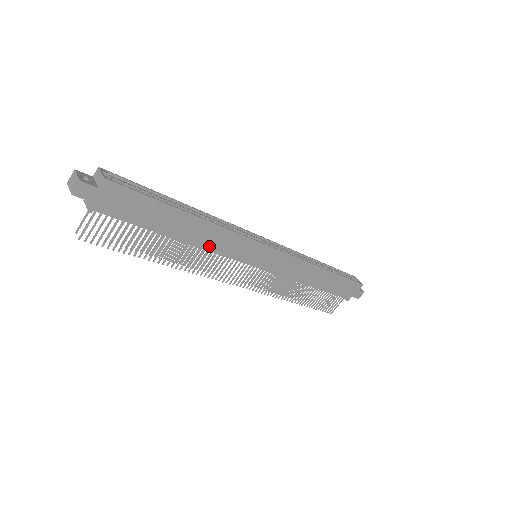
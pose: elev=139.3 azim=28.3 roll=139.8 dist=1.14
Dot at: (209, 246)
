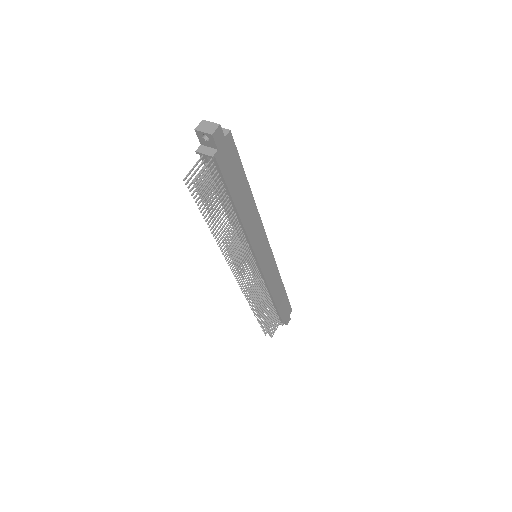
Dot at: (248, 229)
